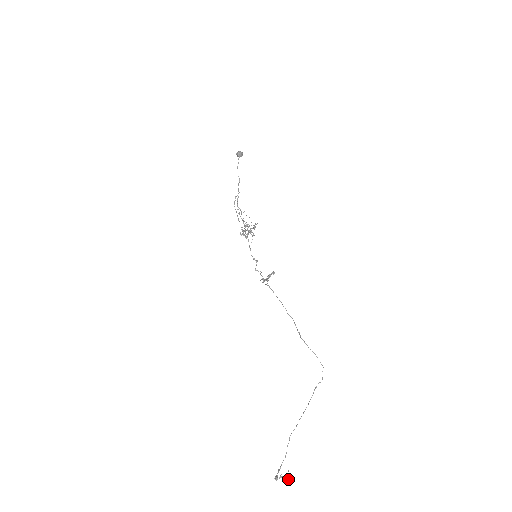
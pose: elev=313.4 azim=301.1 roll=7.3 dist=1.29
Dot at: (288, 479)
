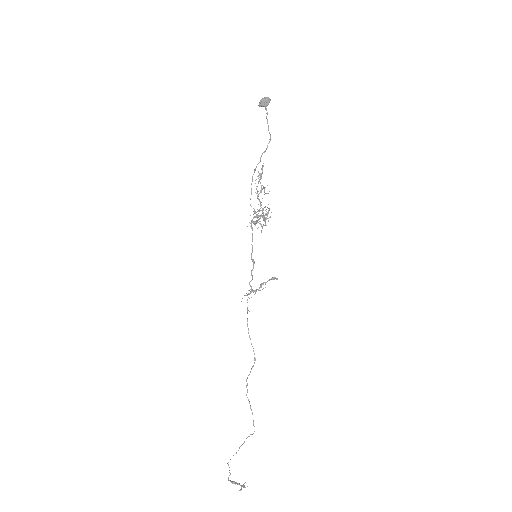
Dot at: (239, 490)
